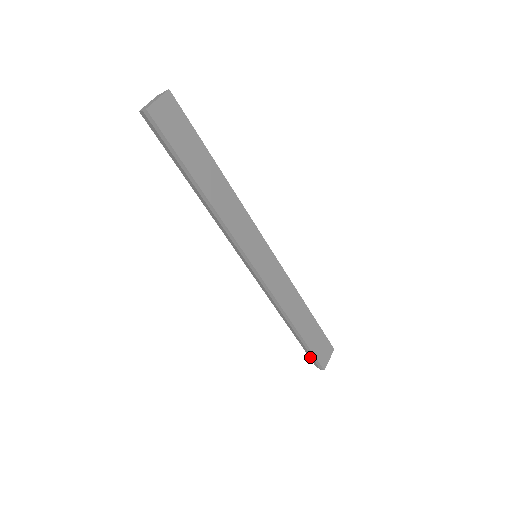
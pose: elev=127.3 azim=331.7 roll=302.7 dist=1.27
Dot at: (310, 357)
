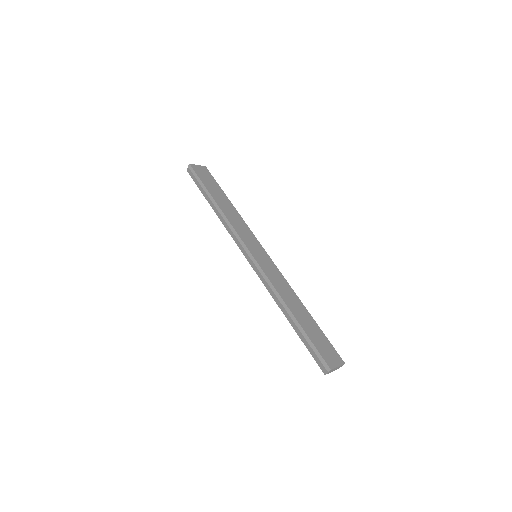
Dot at: (315, 358)
